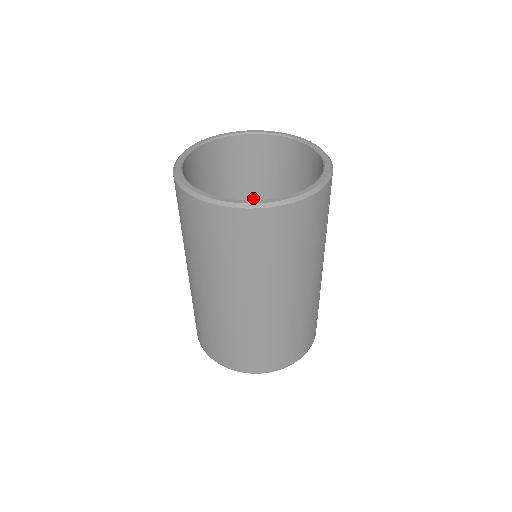
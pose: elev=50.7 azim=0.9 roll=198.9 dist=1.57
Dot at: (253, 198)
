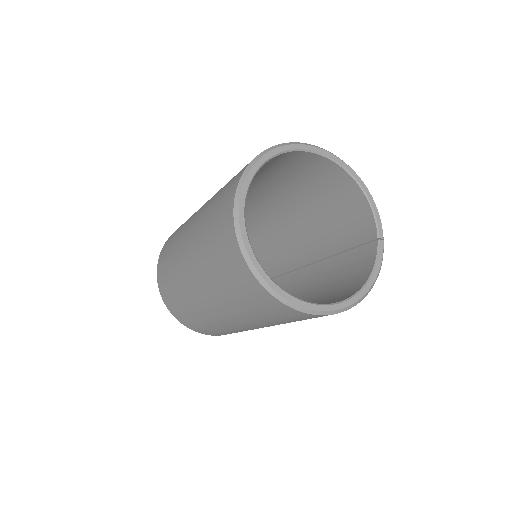
Dot at: (251, 185)
